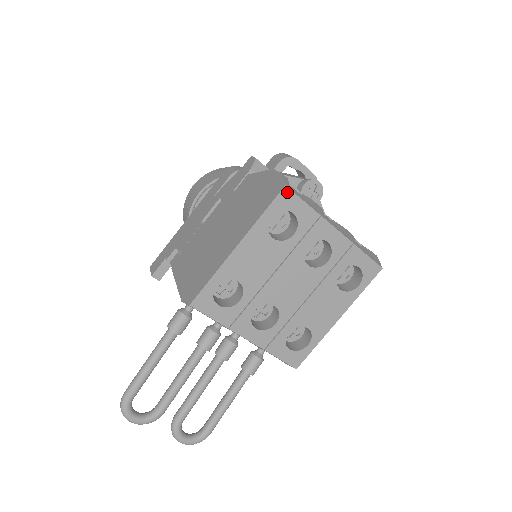
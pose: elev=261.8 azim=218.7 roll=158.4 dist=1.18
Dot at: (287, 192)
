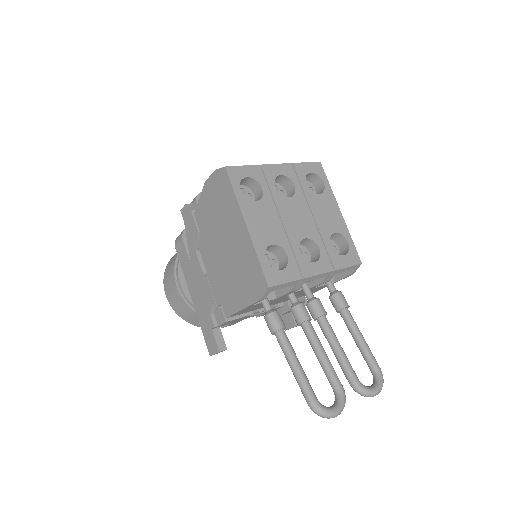
Dot at: (230, 169)
